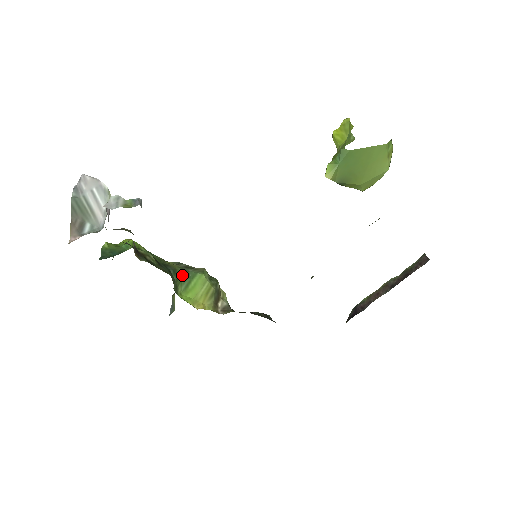
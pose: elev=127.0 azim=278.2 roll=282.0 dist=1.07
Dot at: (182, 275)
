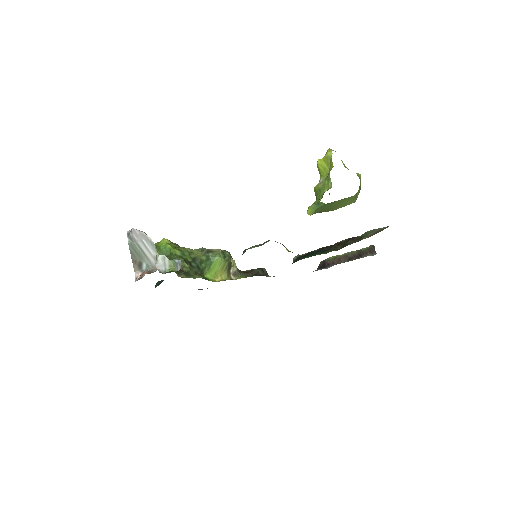
Dot at: (205, 262)
